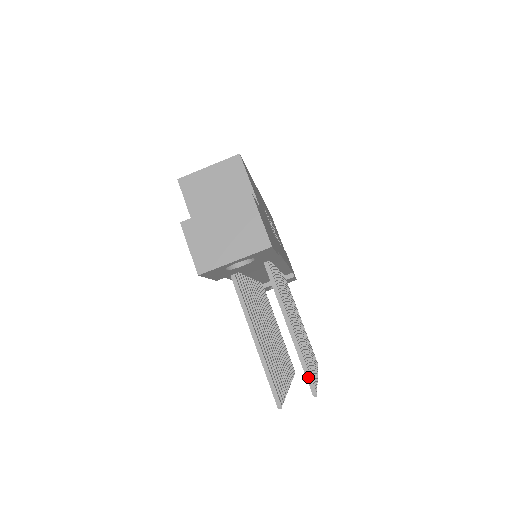
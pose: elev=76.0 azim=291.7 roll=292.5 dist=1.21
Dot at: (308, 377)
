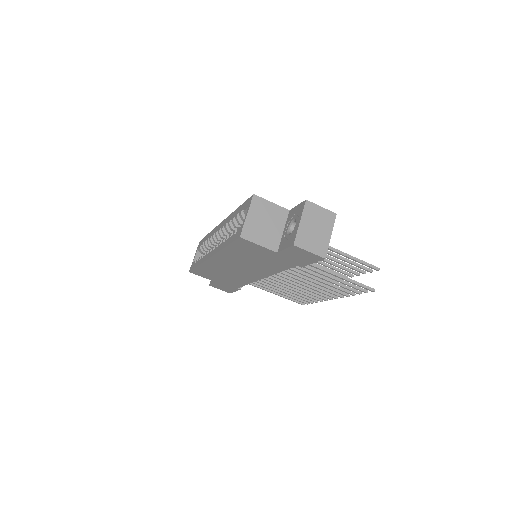
Dot at: (370, 266)
